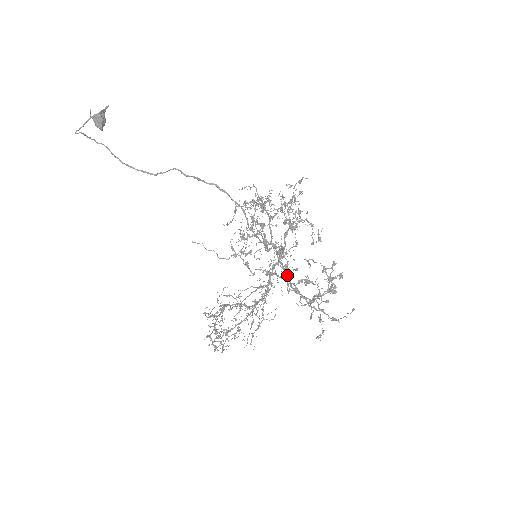
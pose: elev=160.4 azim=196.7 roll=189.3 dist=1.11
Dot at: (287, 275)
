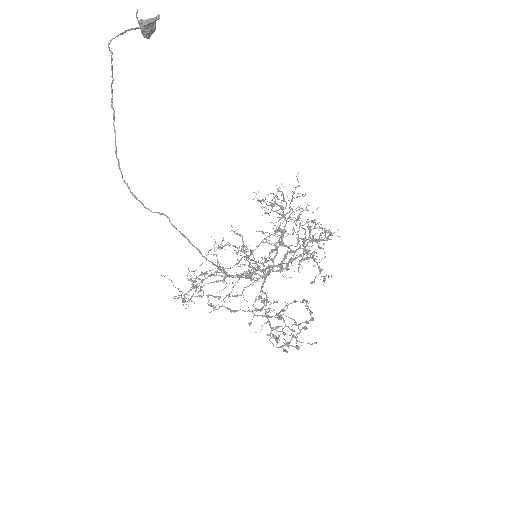
Dot at: occluded
